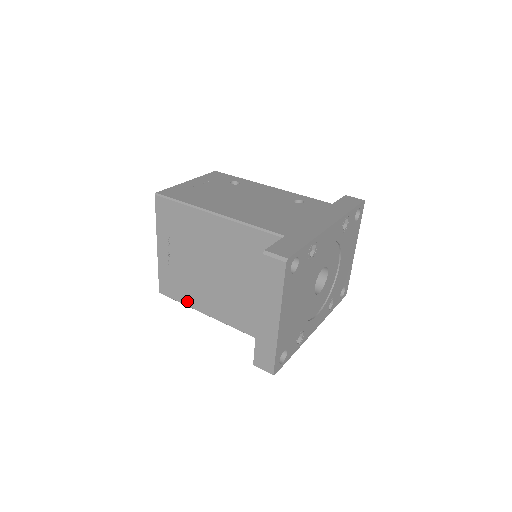
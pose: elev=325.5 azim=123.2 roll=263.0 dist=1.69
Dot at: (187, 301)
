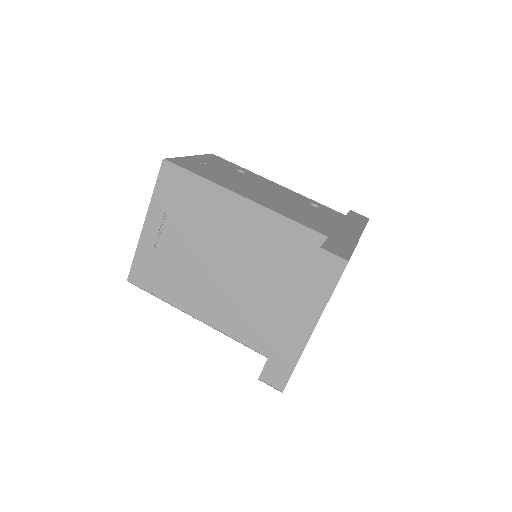
Dot at: (166, 295)
